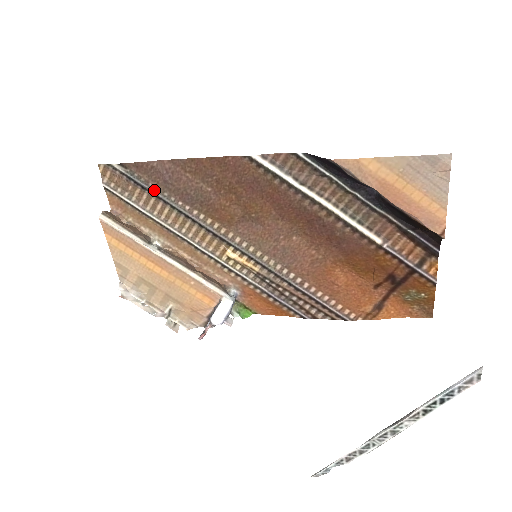
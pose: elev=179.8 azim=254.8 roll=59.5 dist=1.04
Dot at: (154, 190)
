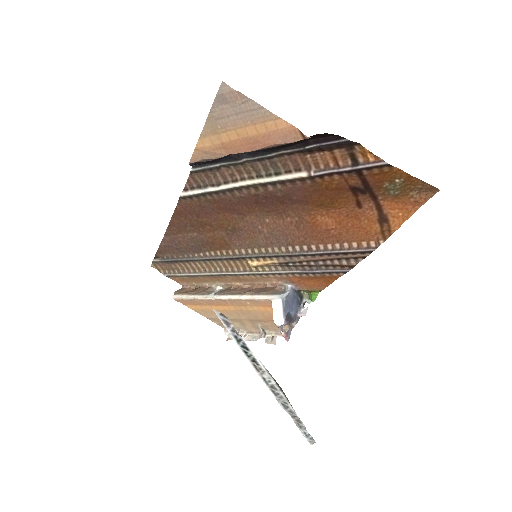
Dot at: (180, 258)
